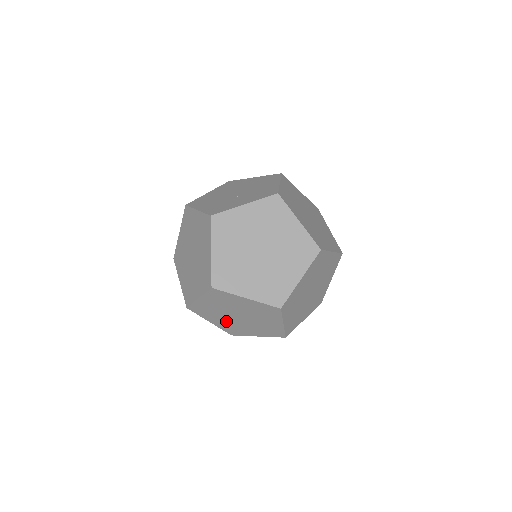
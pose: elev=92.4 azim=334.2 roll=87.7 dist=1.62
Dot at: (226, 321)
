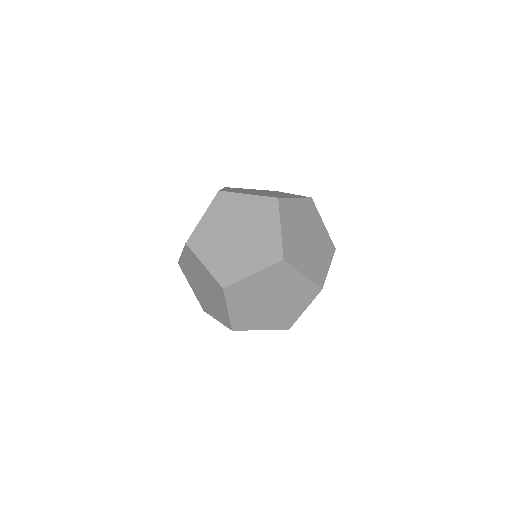
Dot at: occluded
